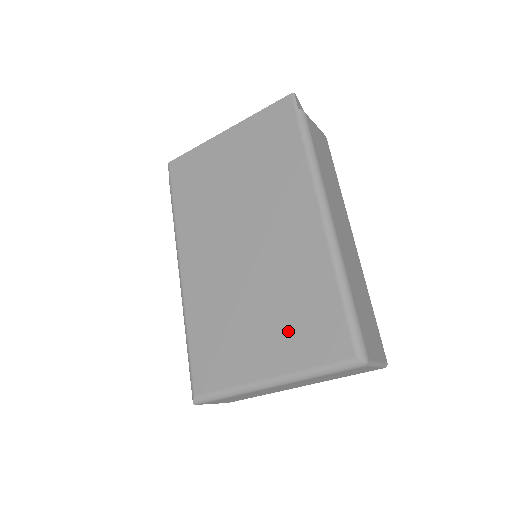
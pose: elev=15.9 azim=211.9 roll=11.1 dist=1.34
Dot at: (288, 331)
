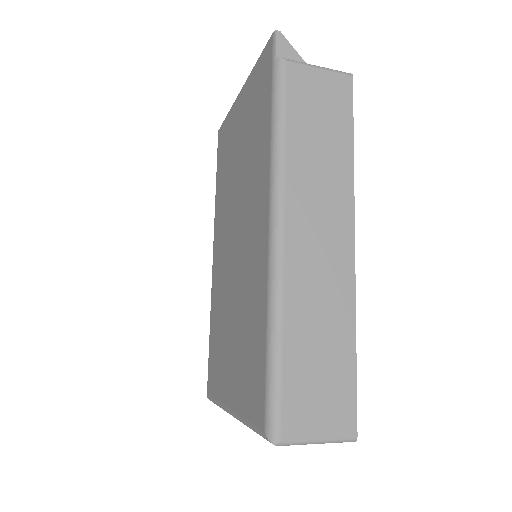
Dot at: (241, 365)
